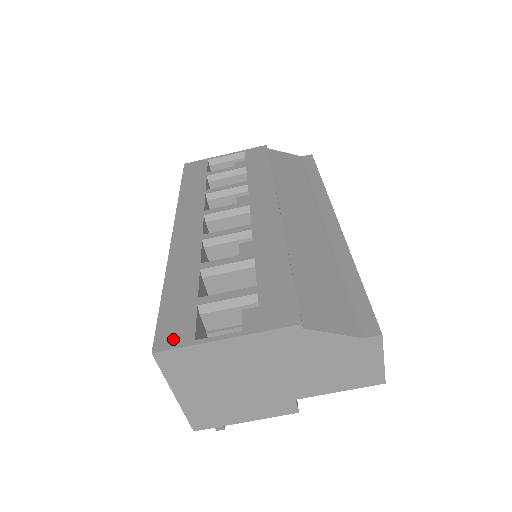
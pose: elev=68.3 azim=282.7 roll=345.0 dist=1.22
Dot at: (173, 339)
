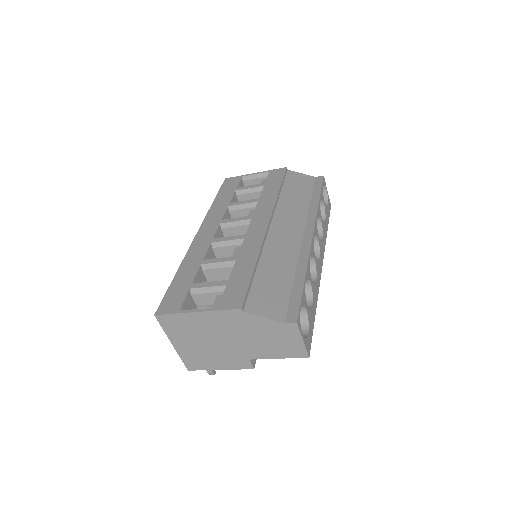
Dot at: (168, 308)
